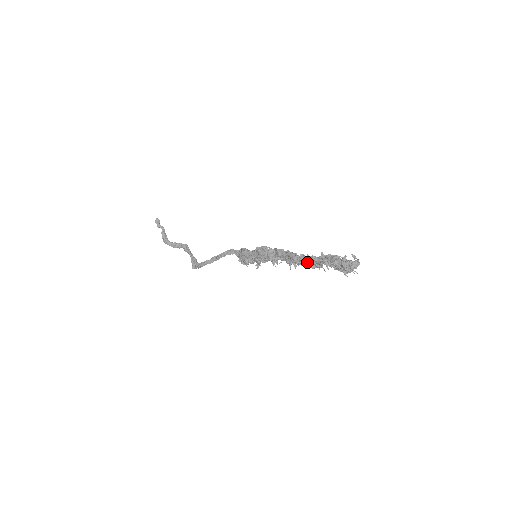
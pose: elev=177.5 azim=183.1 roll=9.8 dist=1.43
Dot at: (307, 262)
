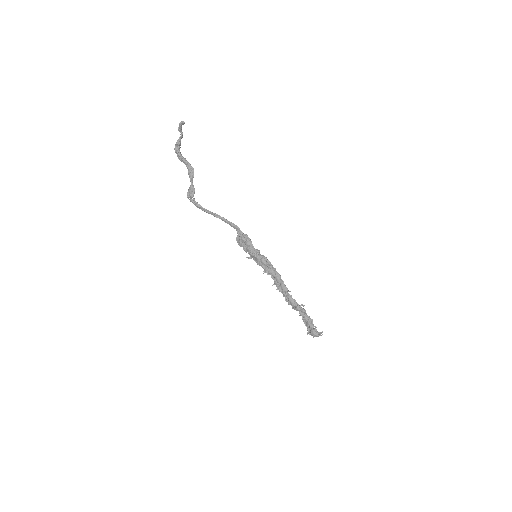
Dot at: (291, 302)
